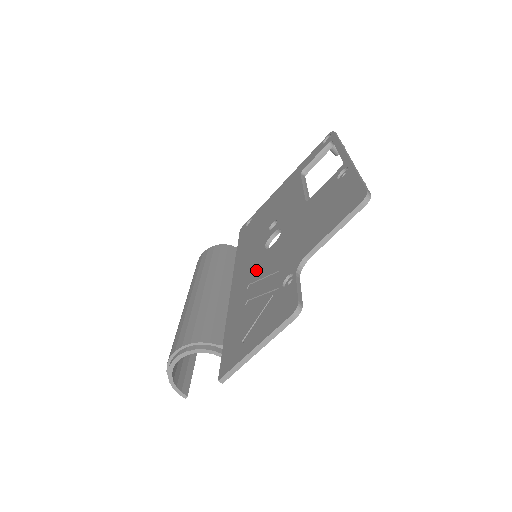
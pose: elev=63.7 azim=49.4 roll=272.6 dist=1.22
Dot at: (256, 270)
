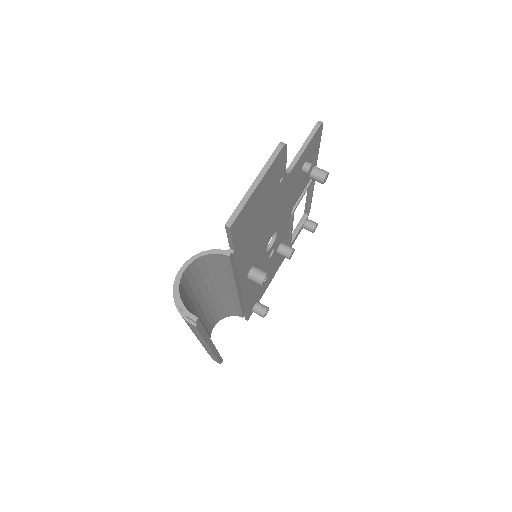
Dot at: occluded
